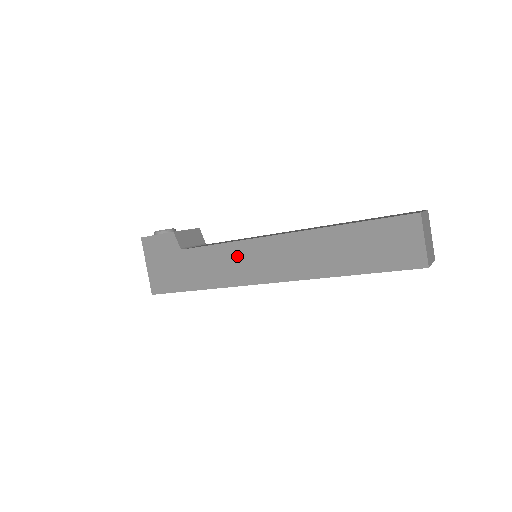
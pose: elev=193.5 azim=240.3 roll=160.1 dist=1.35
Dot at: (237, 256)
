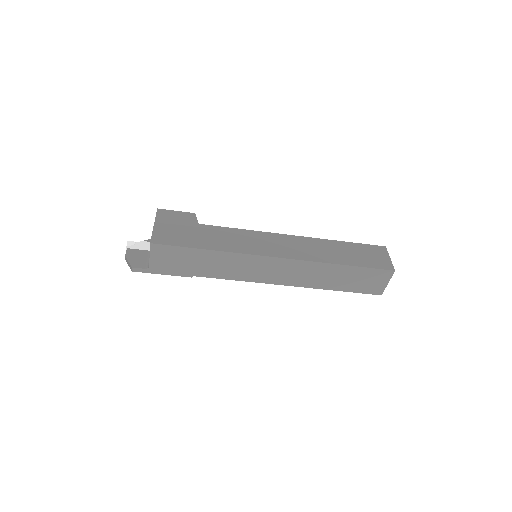
Dot at: (254, 238)
